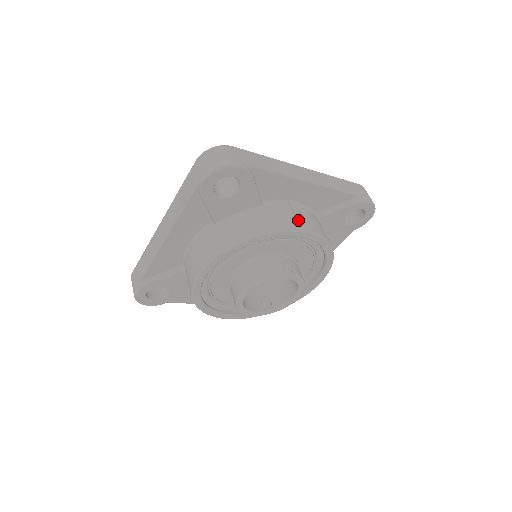
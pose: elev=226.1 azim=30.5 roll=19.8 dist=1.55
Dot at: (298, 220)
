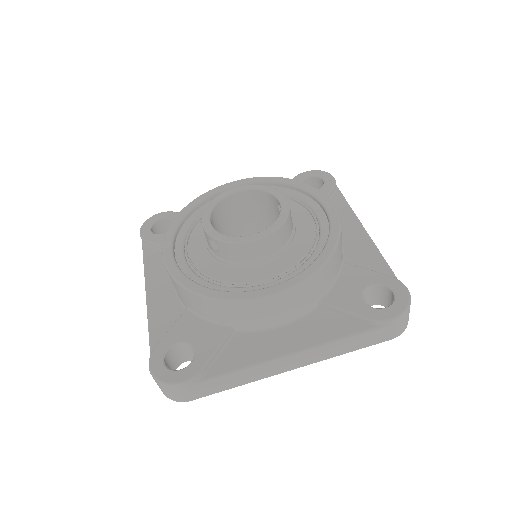
Dot at: occluded
